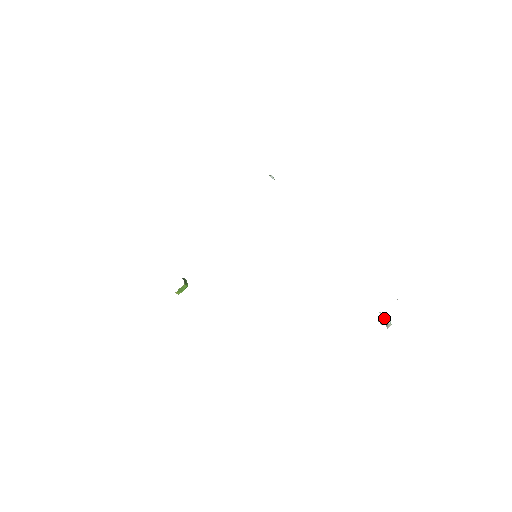
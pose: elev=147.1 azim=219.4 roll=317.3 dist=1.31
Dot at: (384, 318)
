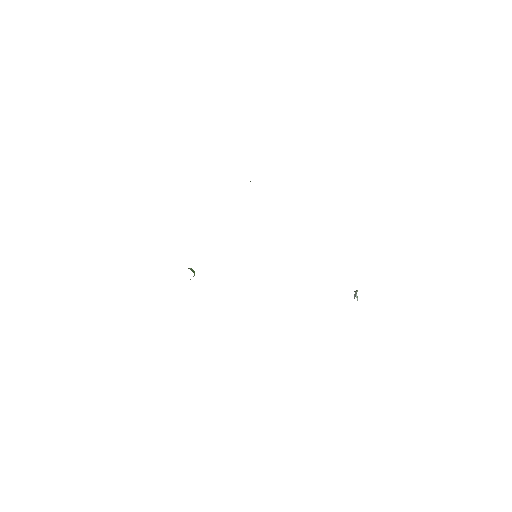
Dot at: occluded
